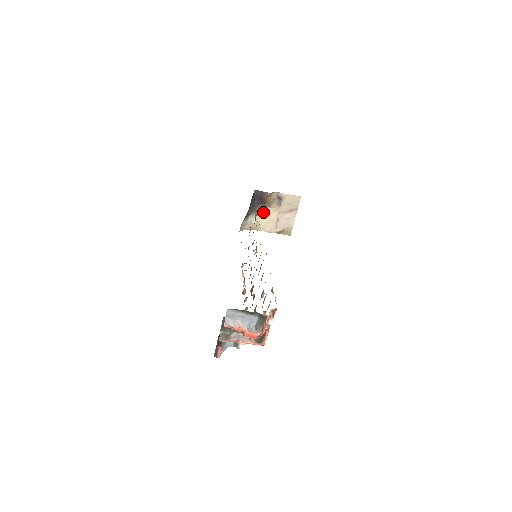
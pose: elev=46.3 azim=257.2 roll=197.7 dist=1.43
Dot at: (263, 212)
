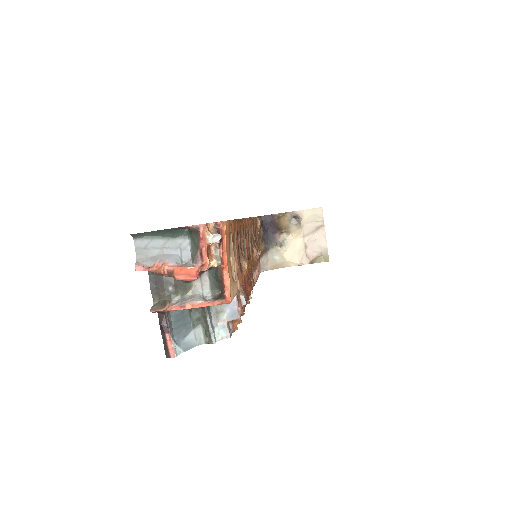
Dot at: (283, 242)
